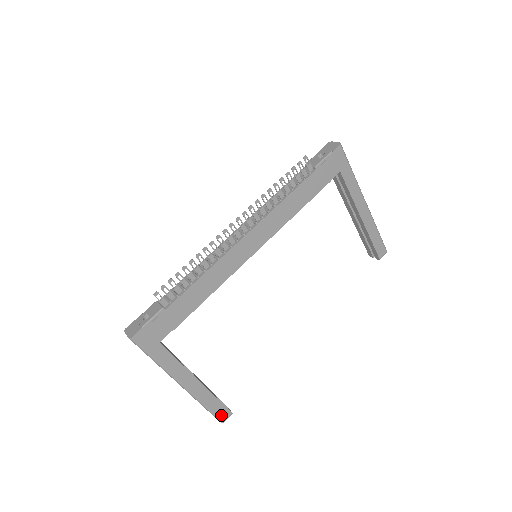
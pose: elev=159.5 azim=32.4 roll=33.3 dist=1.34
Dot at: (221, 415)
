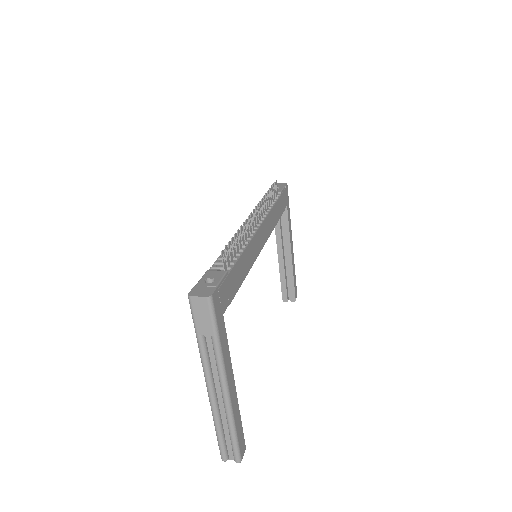
Dot at: (241, 448)
